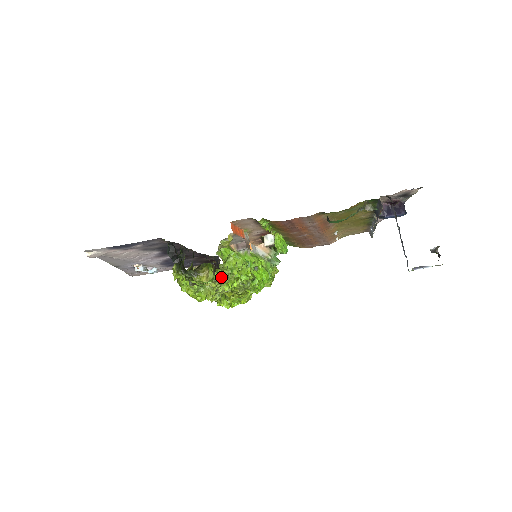
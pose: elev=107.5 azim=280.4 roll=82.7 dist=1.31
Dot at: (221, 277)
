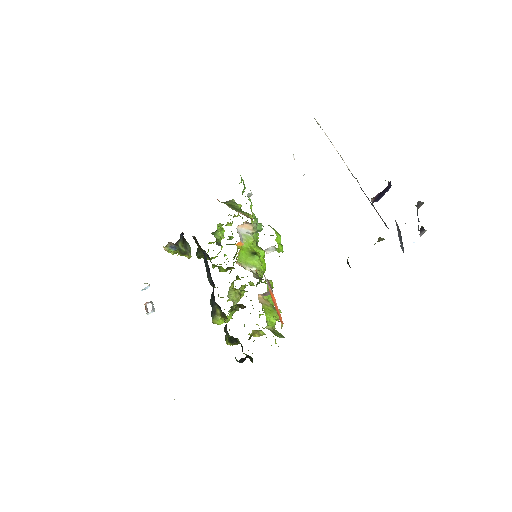
Dot at: occluded
